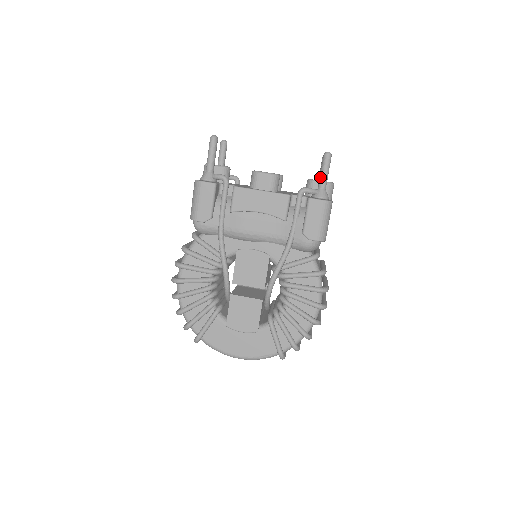
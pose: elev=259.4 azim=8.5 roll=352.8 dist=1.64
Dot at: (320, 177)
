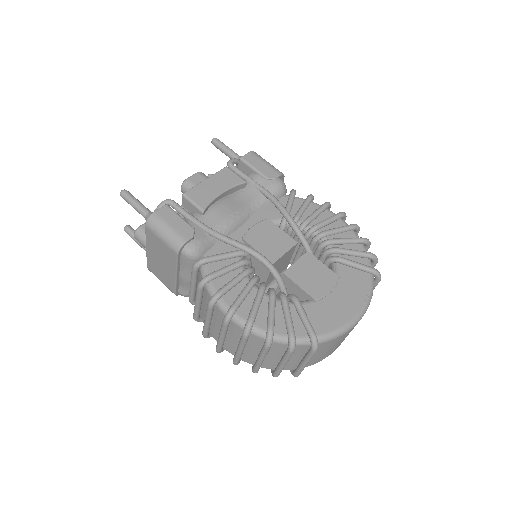
Dot at: (228, 153)
